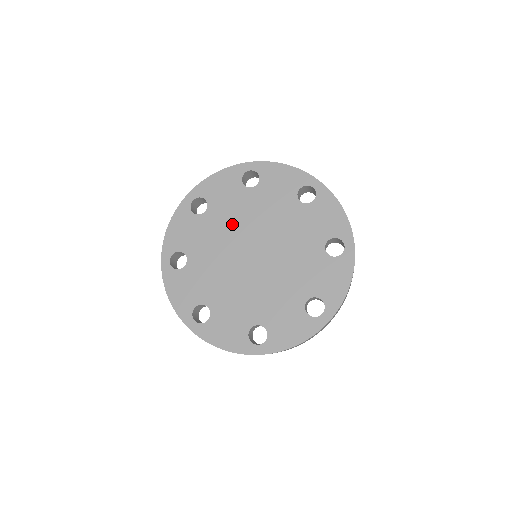
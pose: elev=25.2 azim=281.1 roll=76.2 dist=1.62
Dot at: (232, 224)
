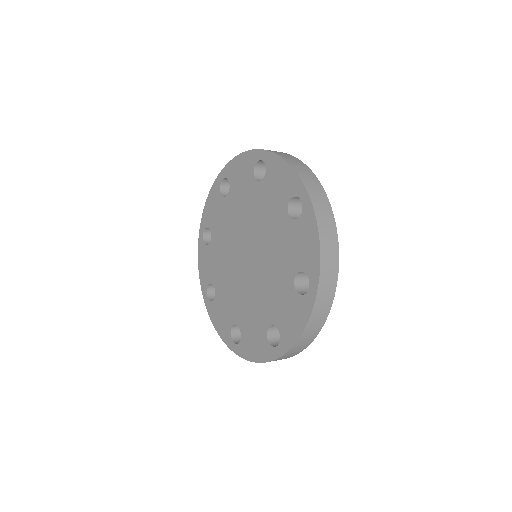
Dot at: (227, 238)
